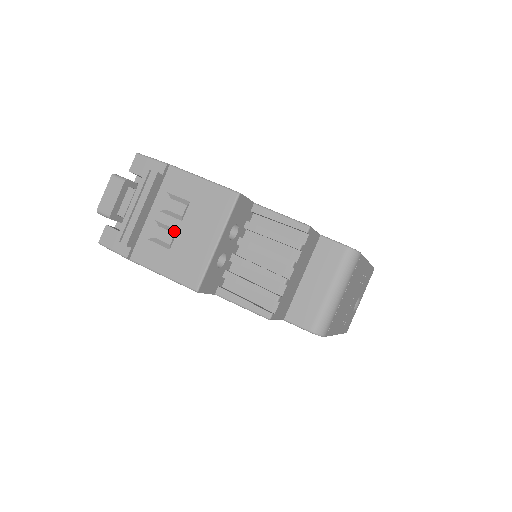
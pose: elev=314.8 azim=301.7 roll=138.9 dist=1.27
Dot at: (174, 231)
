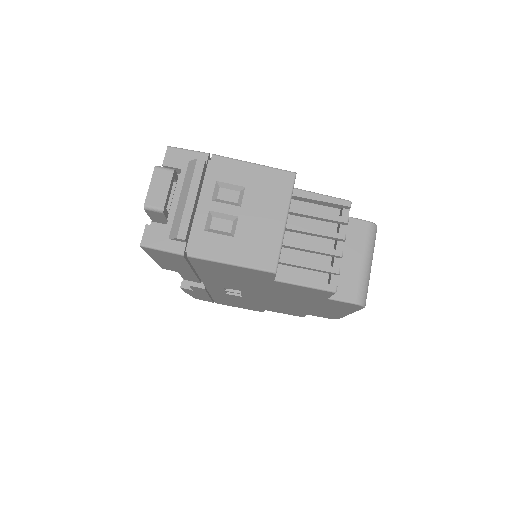
Dot at: (233, 218)
